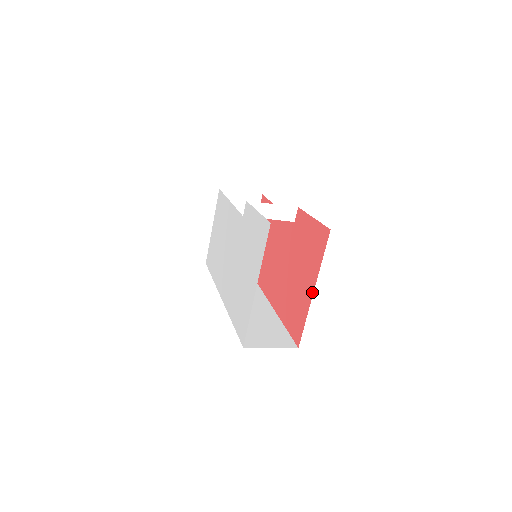
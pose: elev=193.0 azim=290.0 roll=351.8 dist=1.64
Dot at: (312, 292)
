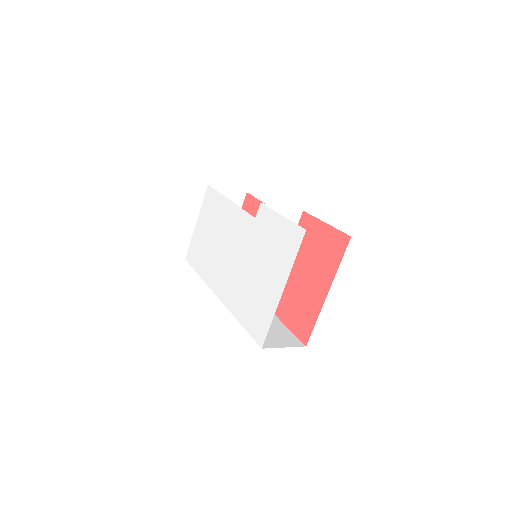
Dot at: (326, 294)
